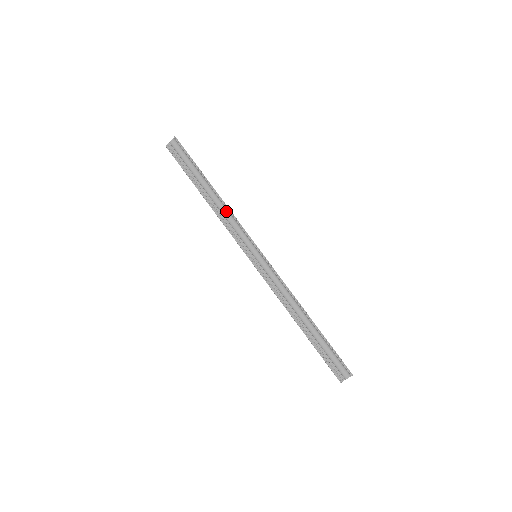
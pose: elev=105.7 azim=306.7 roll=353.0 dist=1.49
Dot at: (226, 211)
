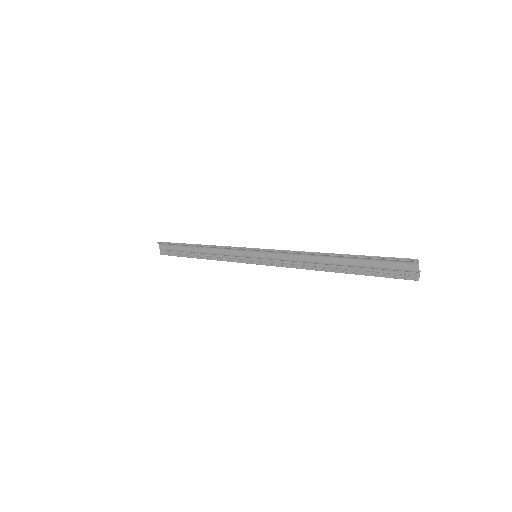
Dot at: (215, 250)
